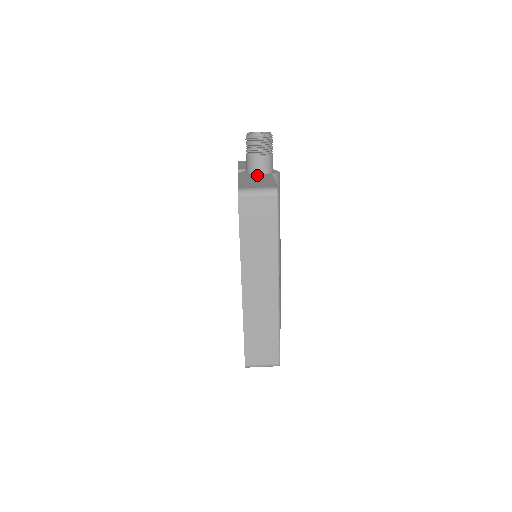
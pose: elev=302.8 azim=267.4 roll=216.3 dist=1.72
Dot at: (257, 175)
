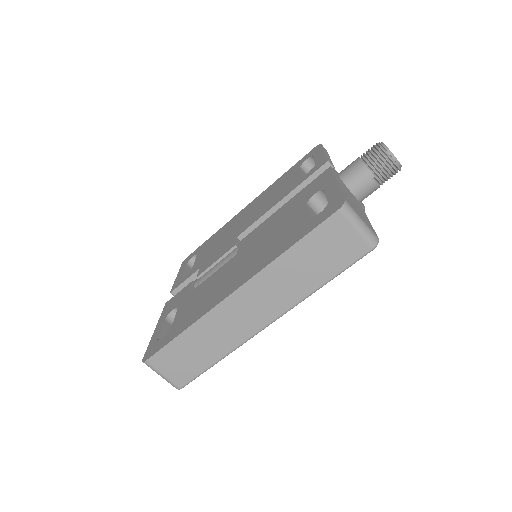
Dot at: occluded
